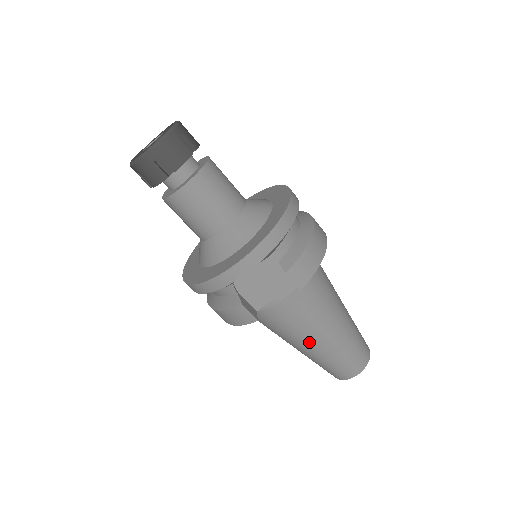
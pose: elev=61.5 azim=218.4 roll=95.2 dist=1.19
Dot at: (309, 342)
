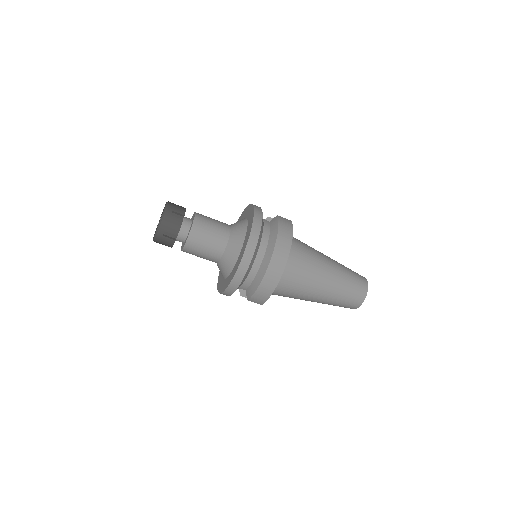
Dot at: occluded
